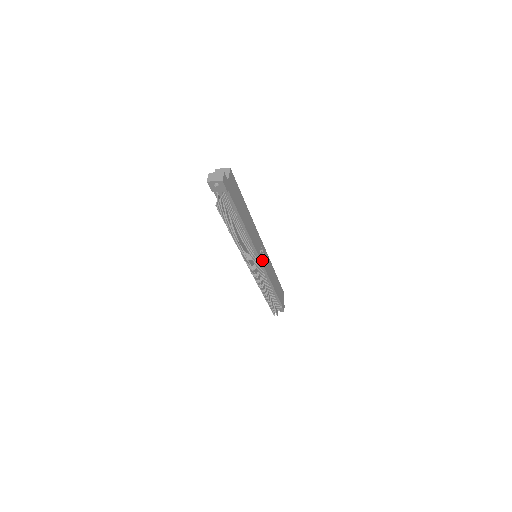
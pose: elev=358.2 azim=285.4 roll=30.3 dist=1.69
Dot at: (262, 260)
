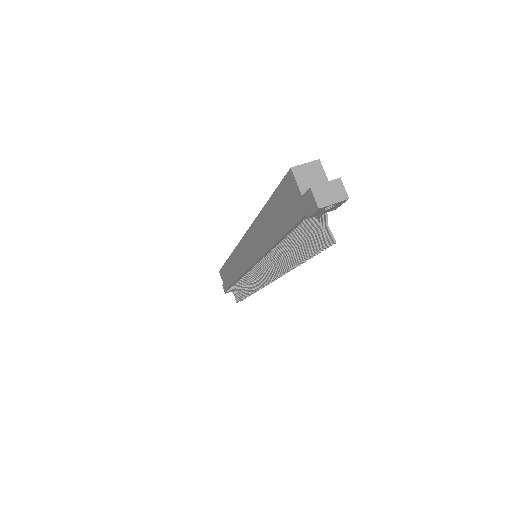
Dot at: occluded
